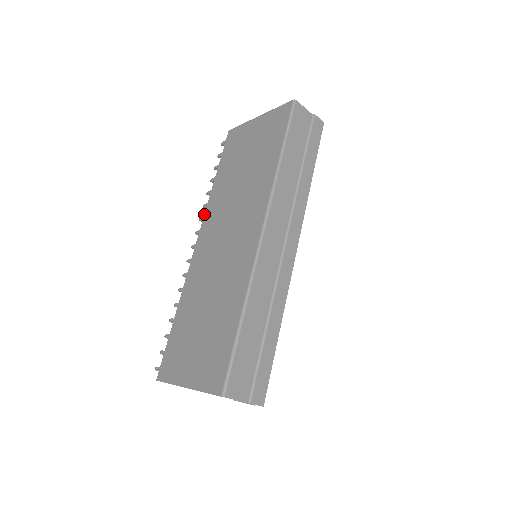
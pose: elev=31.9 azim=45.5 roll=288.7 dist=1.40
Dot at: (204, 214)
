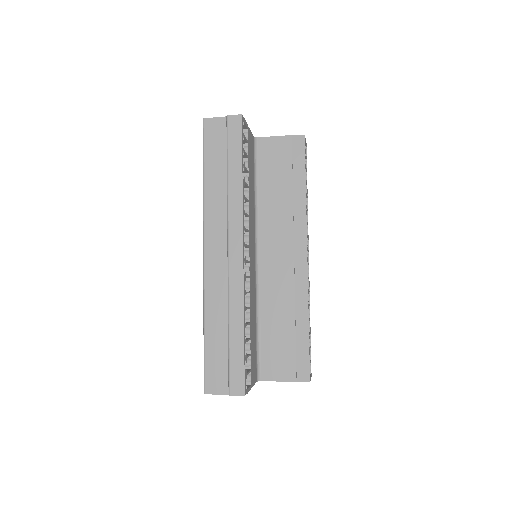
Dot at: occluded
